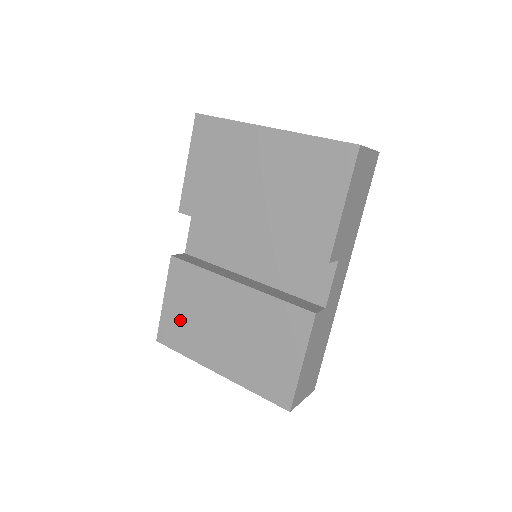
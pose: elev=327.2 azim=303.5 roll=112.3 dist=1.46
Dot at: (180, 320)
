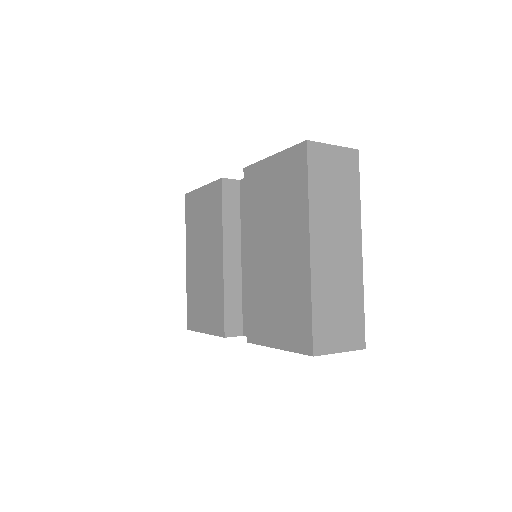
Dot at: (197, 211)
